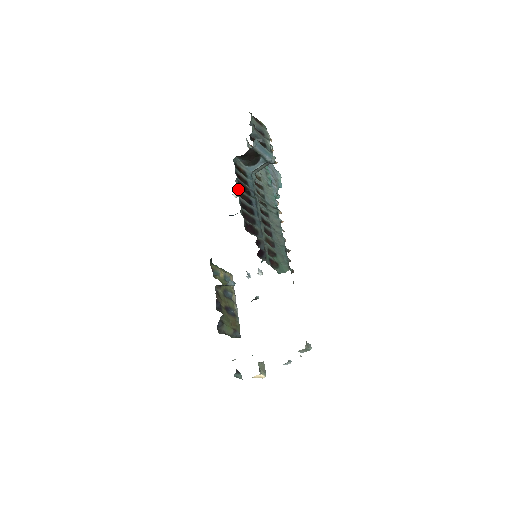
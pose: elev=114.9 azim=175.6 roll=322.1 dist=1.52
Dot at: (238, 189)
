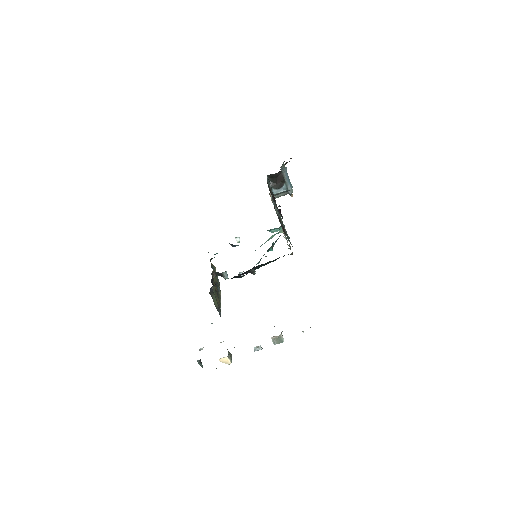
Dot at: (269, 184)
